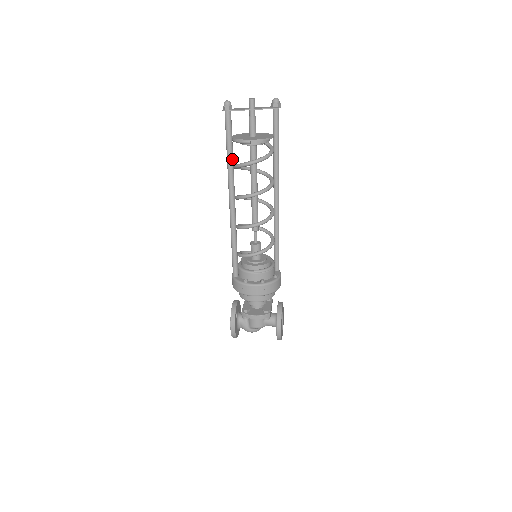
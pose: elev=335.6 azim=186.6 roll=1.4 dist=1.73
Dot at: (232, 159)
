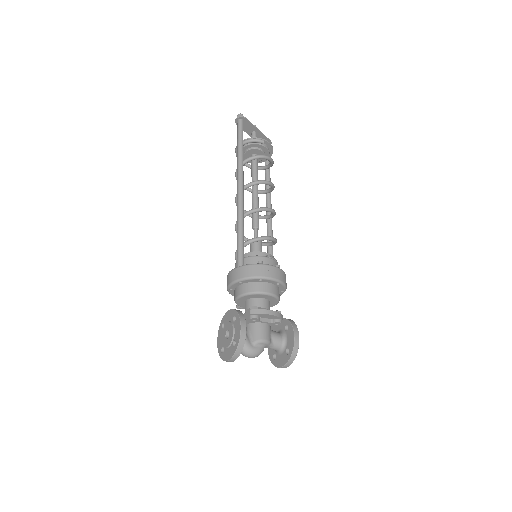
Dot at: occluded
